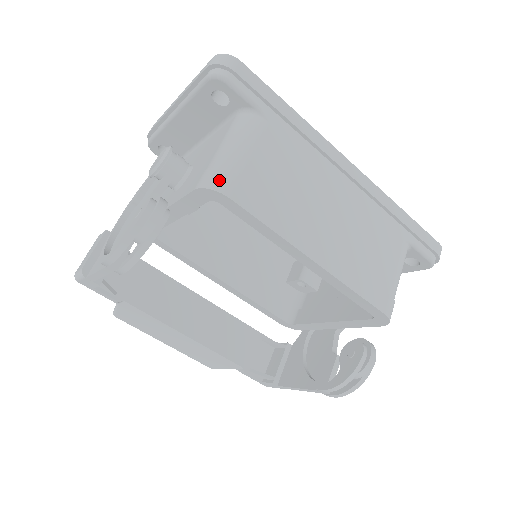
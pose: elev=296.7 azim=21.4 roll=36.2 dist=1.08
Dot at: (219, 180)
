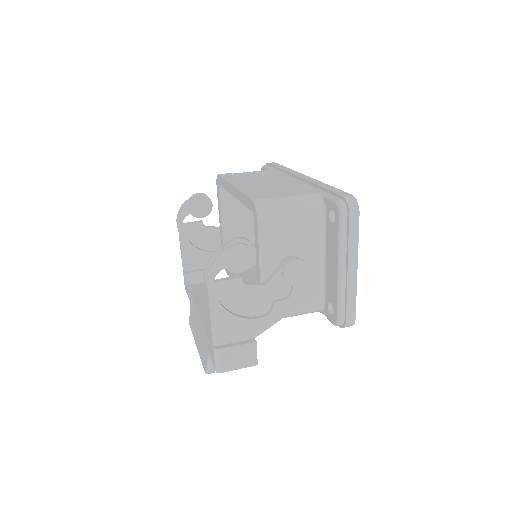
Dot at: occluded
